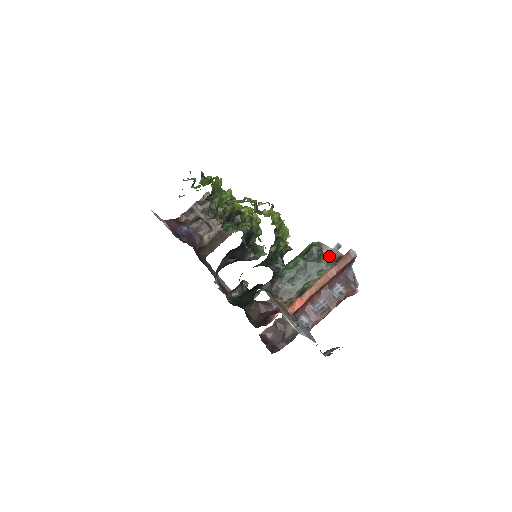
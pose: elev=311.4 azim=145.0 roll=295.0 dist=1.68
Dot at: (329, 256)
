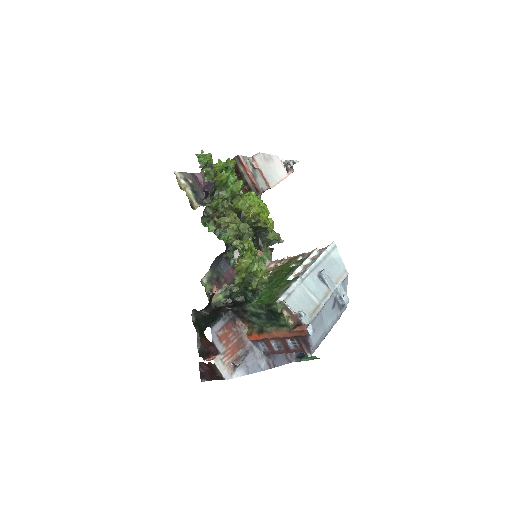
Dot at: (290, 317)
